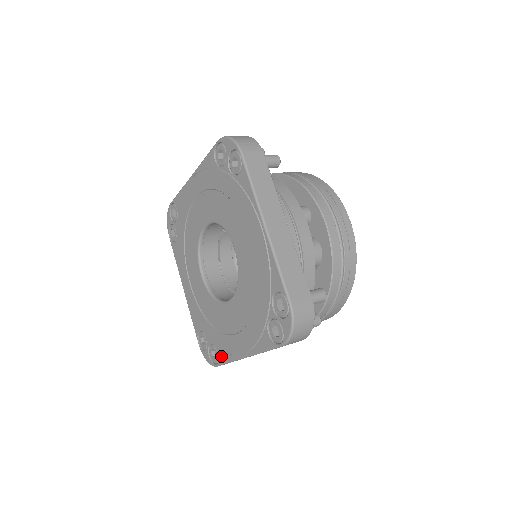
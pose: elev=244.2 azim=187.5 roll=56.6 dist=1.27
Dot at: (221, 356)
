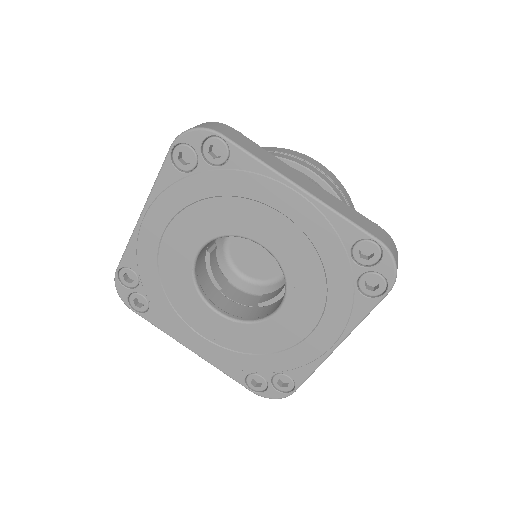
Dot at: (298, 375)
